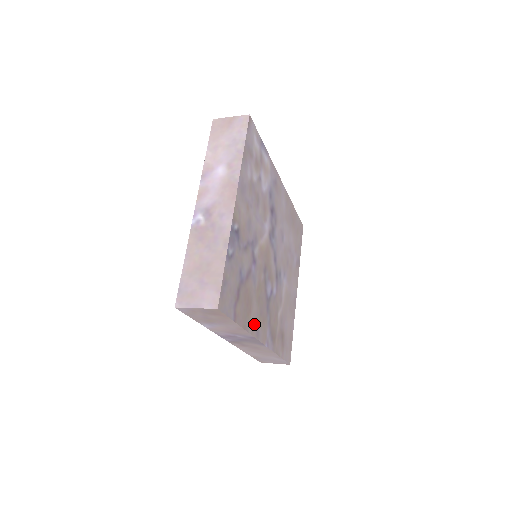
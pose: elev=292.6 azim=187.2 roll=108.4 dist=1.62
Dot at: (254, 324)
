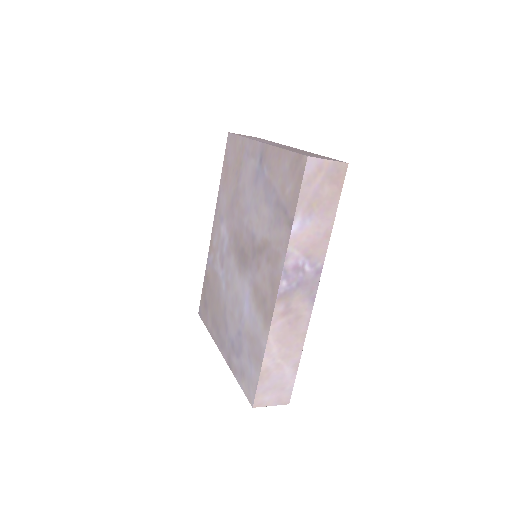
Dot at: occluded
